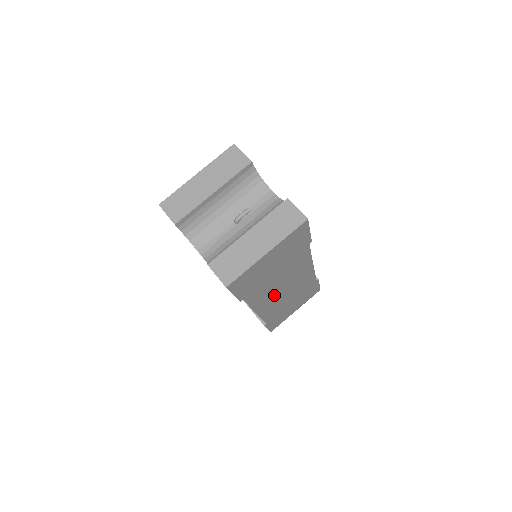
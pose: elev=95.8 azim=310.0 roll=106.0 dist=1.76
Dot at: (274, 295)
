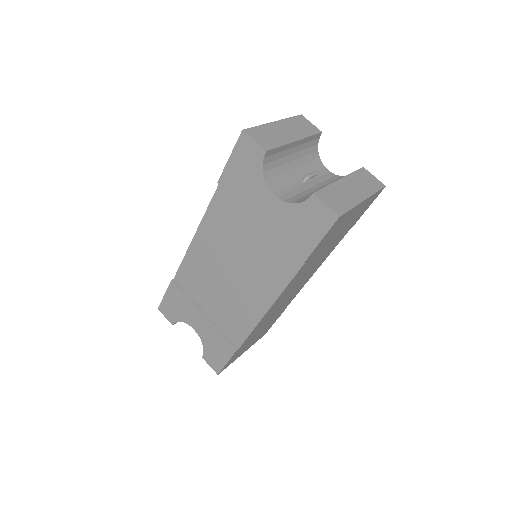
Dot at: (288, 292)
